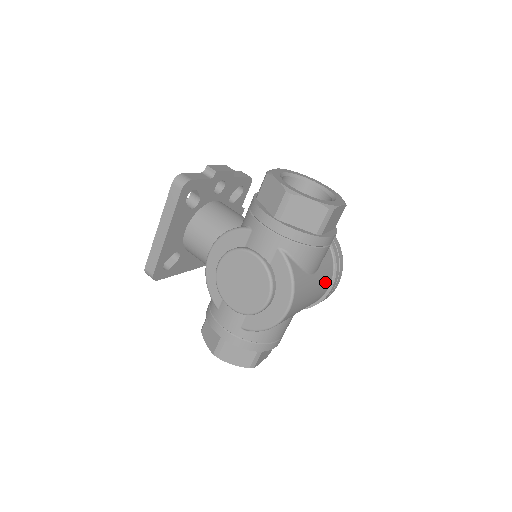
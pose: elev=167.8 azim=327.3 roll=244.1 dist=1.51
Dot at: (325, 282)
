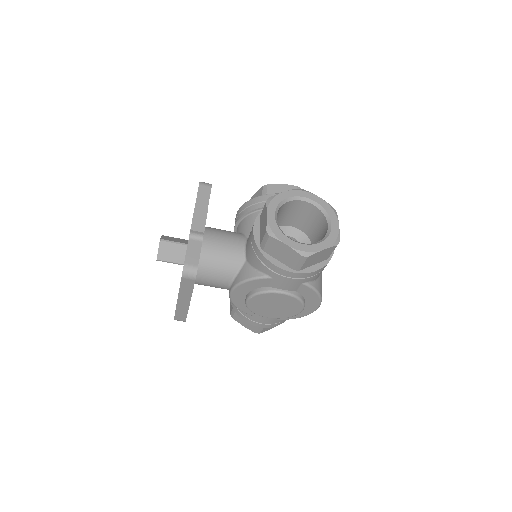
Dot at: occluded
